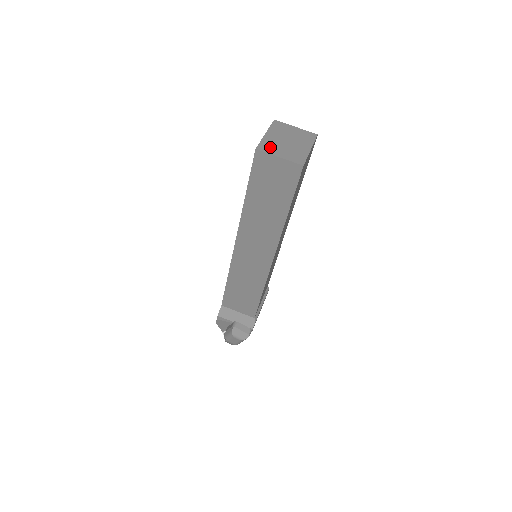
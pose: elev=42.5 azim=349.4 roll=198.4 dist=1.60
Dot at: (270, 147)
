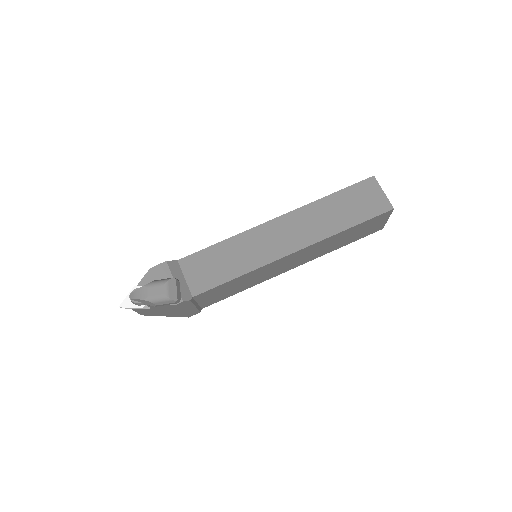
Dot at: occluded
